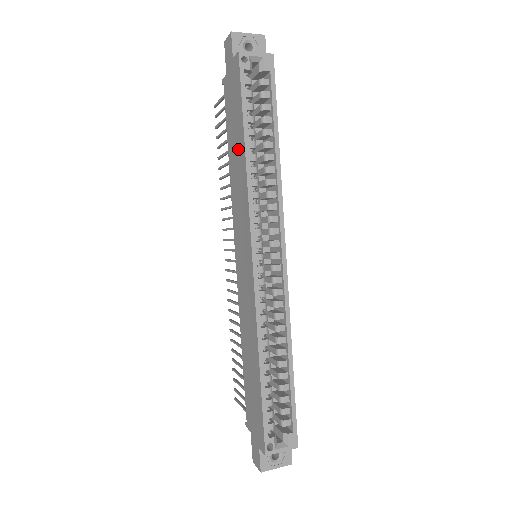
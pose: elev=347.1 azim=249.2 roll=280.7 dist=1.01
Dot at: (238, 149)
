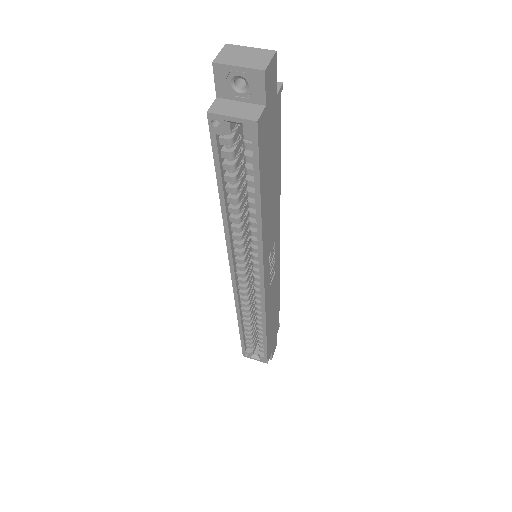
Dot at: occluded
